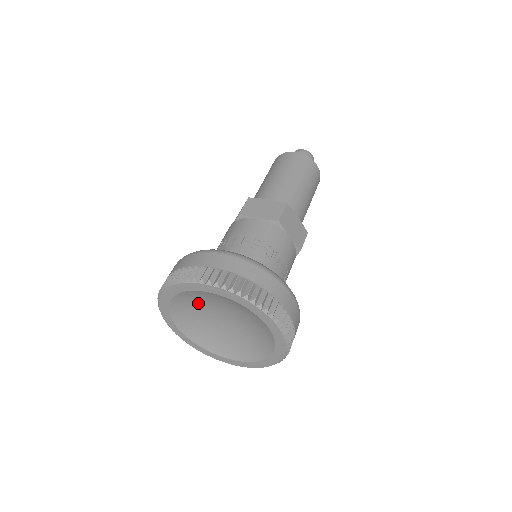
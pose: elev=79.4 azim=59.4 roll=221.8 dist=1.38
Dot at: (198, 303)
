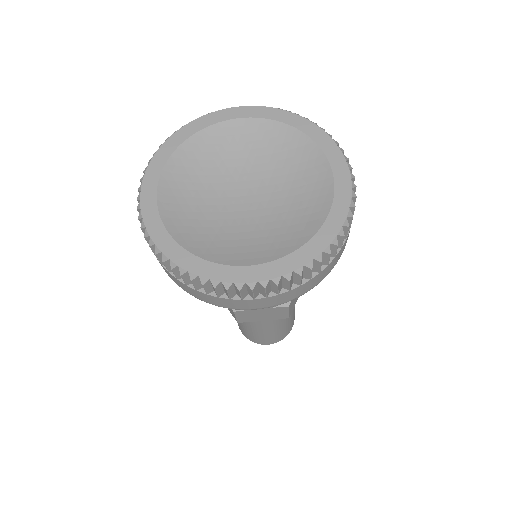
Dot at: (255, 153)
